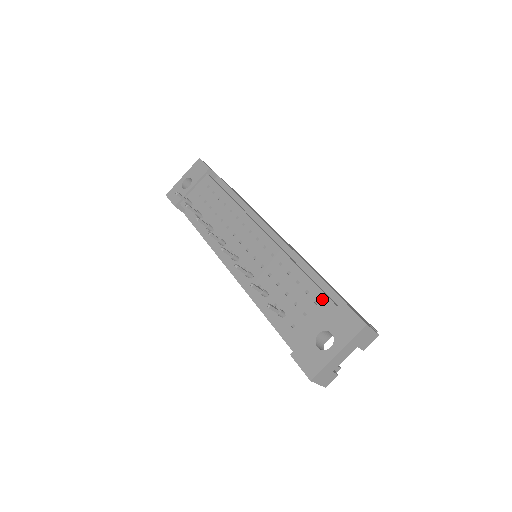
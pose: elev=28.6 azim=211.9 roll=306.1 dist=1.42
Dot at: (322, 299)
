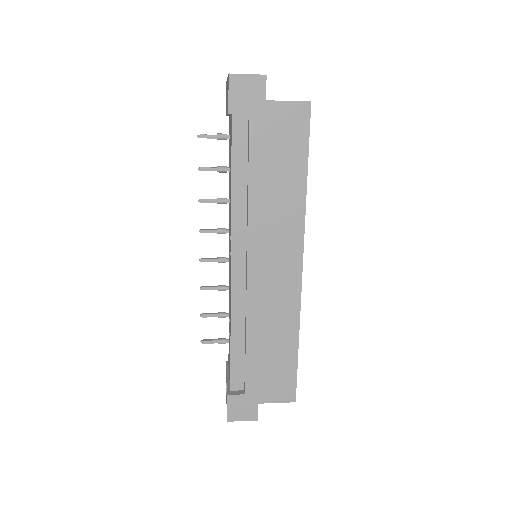
Dot at: (230, 373)
